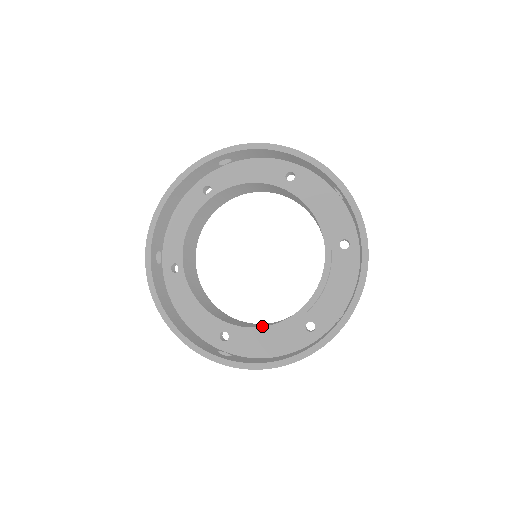
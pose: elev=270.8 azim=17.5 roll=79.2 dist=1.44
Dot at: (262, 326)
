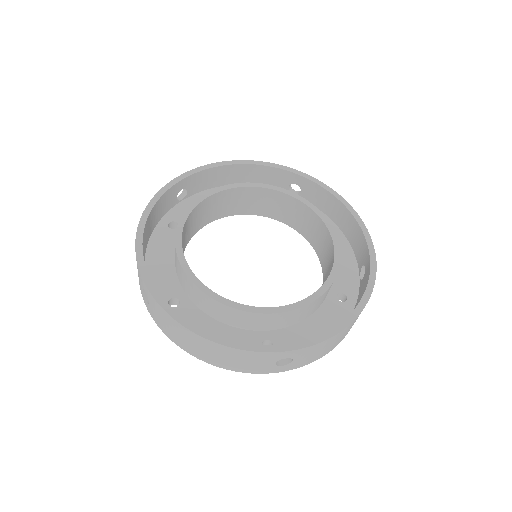
Dot at: (308, 298)
